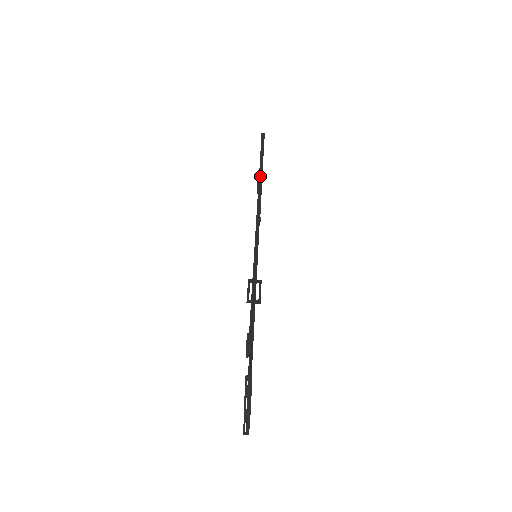
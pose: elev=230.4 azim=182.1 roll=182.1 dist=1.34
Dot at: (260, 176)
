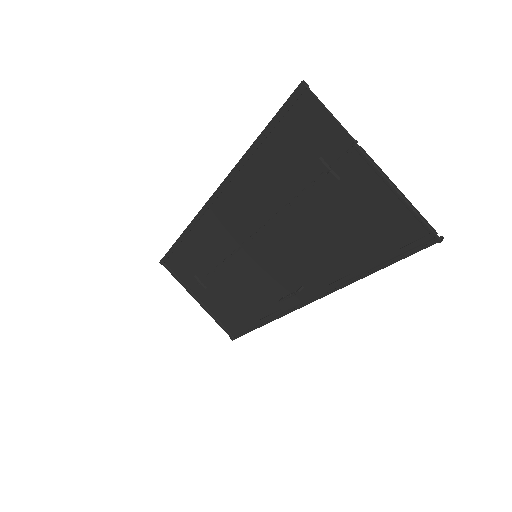
Dot at: (189, 225)
